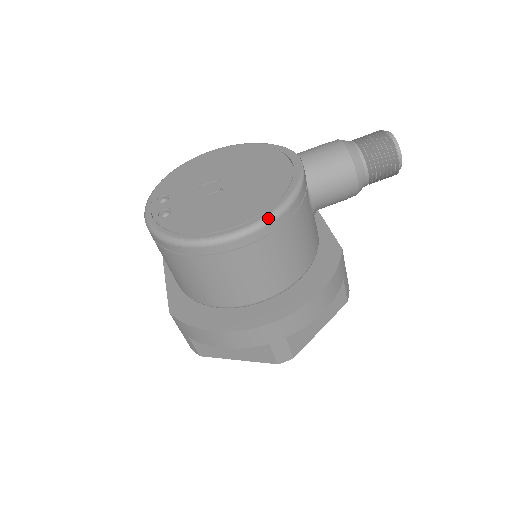
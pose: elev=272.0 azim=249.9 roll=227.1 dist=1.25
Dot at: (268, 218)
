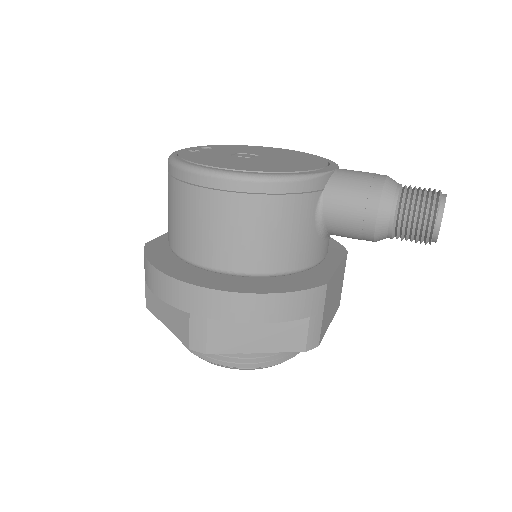
Dot at: (251, 175)
